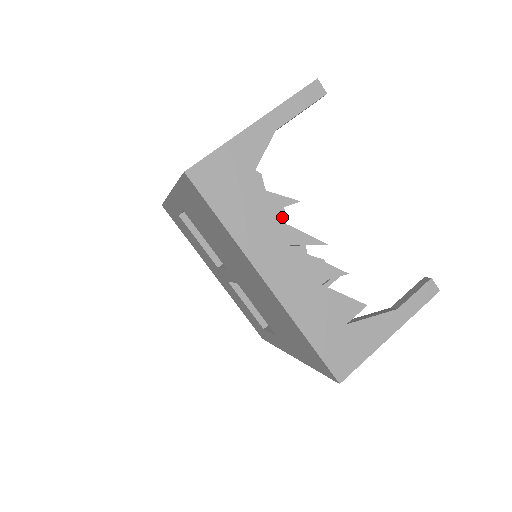
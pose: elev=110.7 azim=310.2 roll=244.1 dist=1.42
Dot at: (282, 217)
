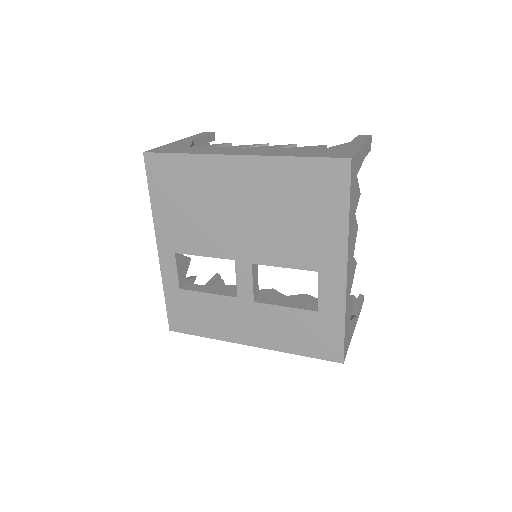
Dot at: (278, 294)
